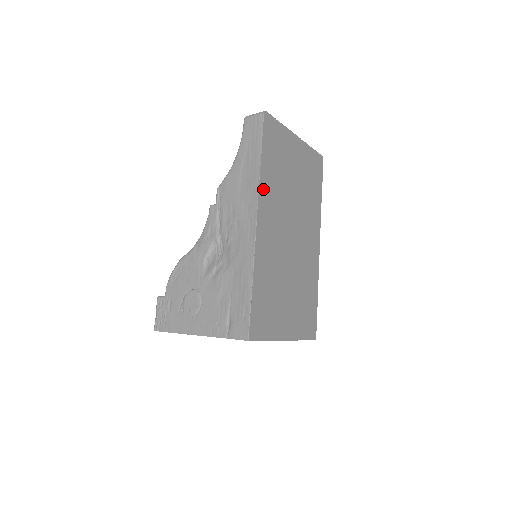
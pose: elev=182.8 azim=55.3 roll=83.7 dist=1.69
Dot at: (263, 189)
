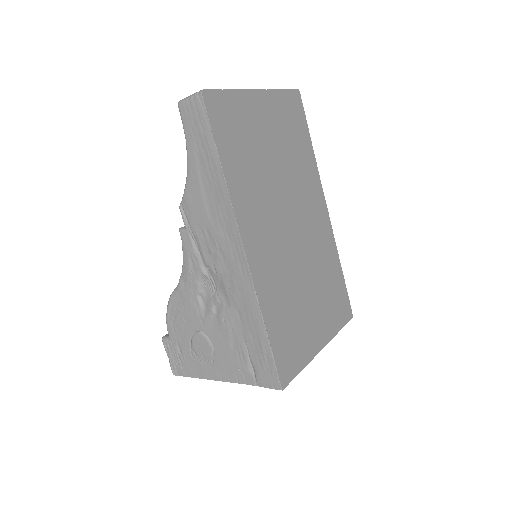
Dot at: (238, 202)
